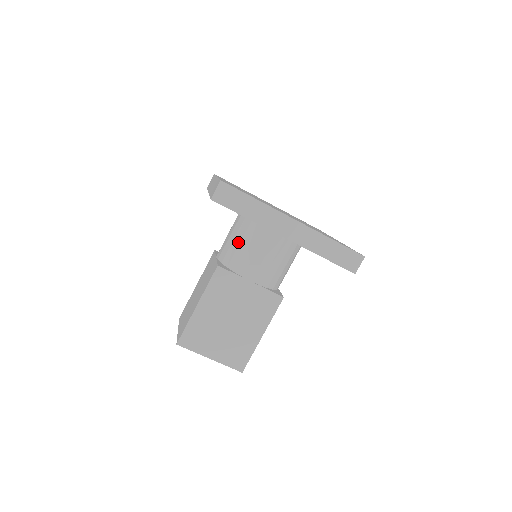
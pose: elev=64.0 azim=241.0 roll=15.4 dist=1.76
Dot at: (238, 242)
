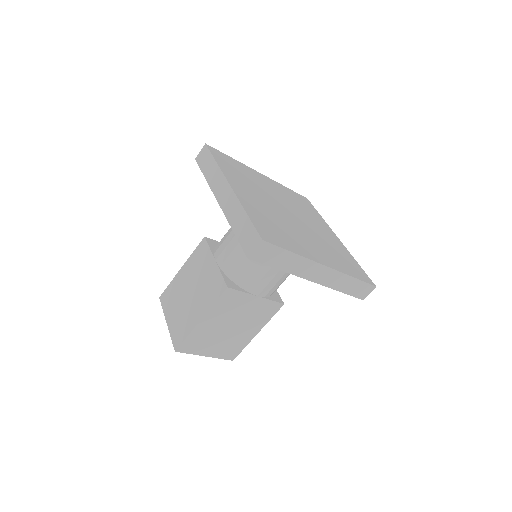
Dot at: (248, 259)
